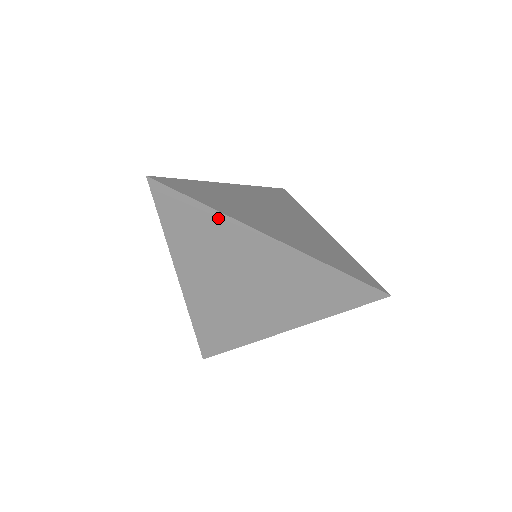
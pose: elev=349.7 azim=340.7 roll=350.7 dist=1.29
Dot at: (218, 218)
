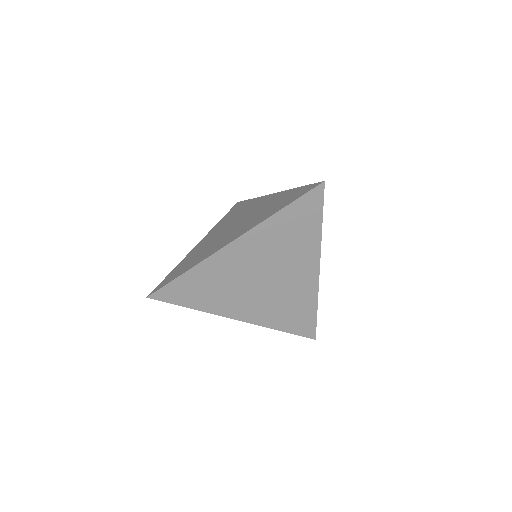
Dot at: (200, 269)
